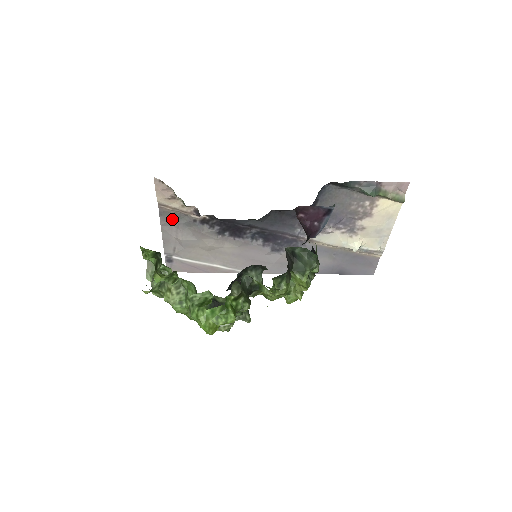
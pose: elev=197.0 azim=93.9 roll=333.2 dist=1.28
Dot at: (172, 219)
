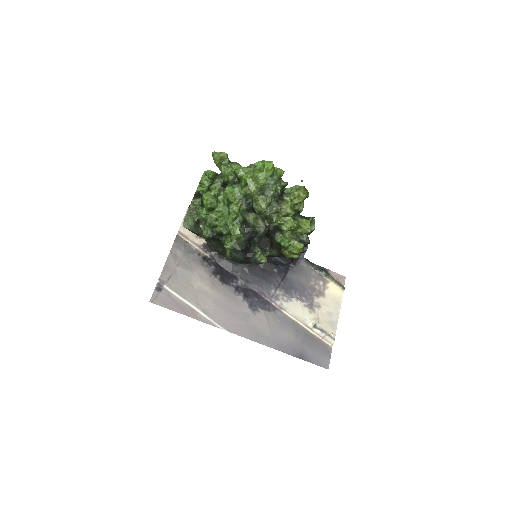
Dot at: (182, 248)
